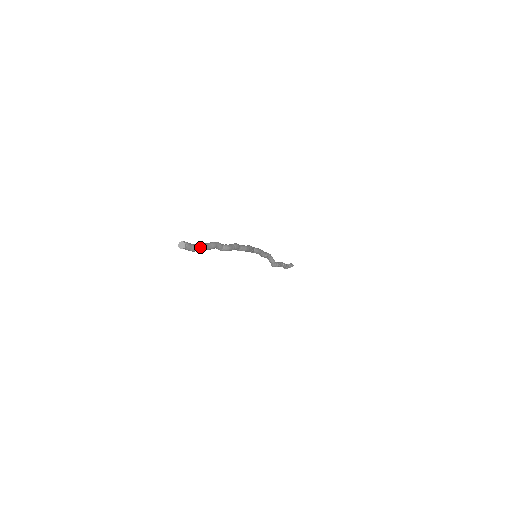
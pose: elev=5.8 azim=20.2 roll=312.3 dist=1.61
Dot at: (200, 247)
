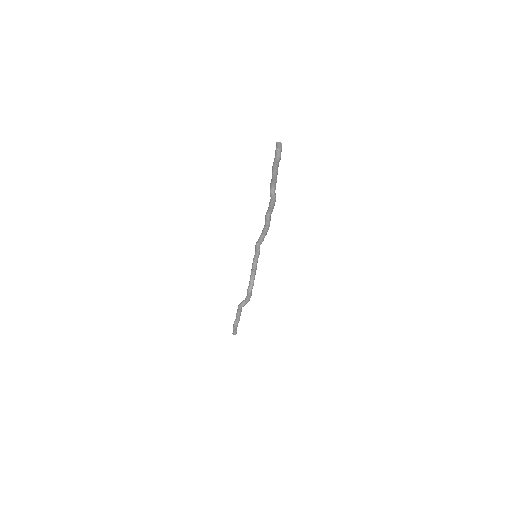
Dot at: occluded
